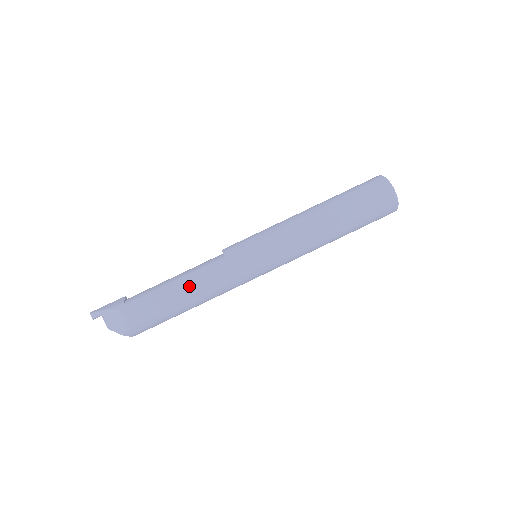
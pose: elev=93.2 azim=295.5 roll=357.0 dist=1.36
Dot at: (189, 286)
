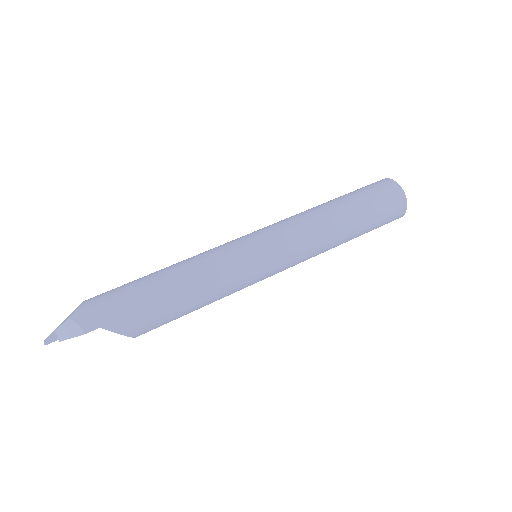
Dot at: (168, 267)
